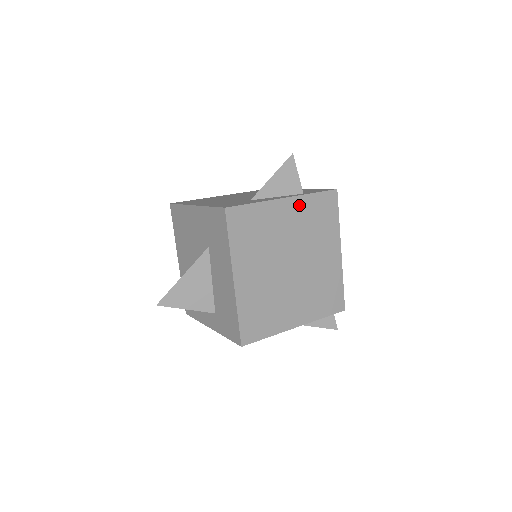
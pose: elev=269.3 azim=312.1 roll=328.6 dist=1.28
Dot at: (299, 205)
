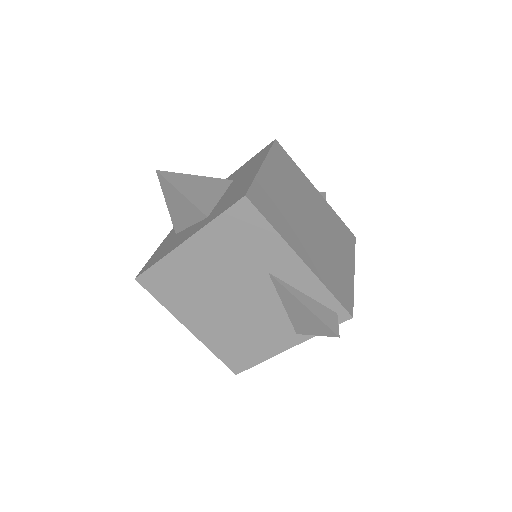
Dot at: (326, 206)
